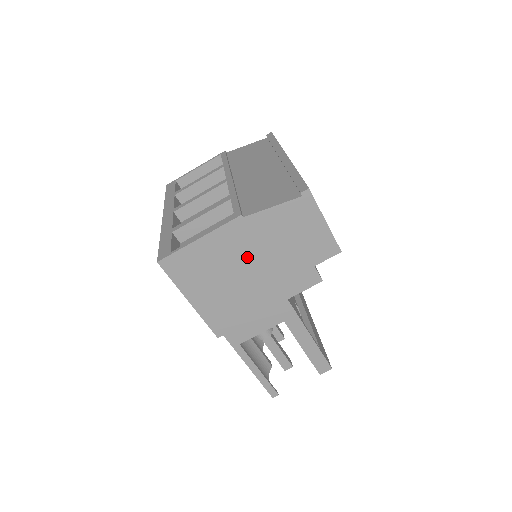
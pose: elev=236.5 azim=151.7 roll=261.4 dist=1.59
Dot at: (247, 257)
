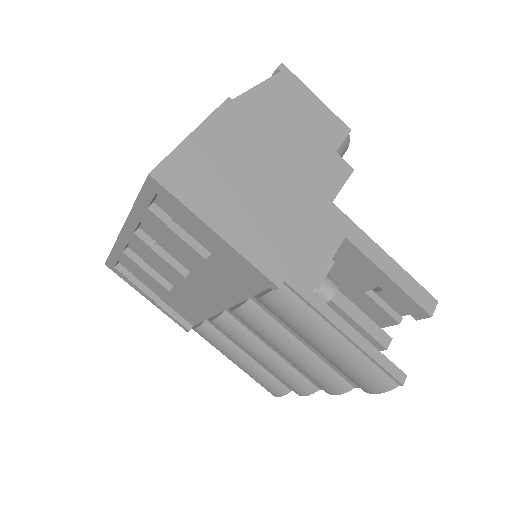
Dot at: (259, 150)
